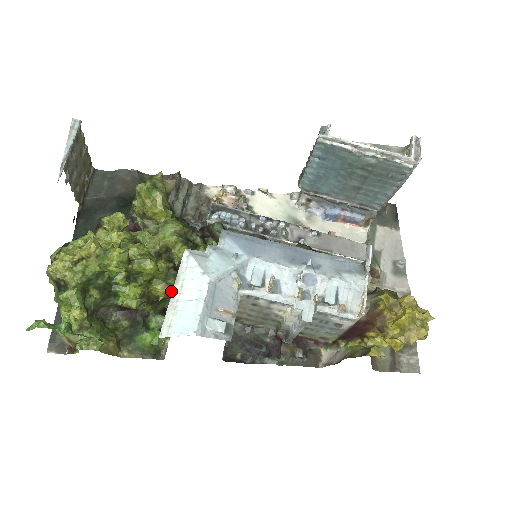
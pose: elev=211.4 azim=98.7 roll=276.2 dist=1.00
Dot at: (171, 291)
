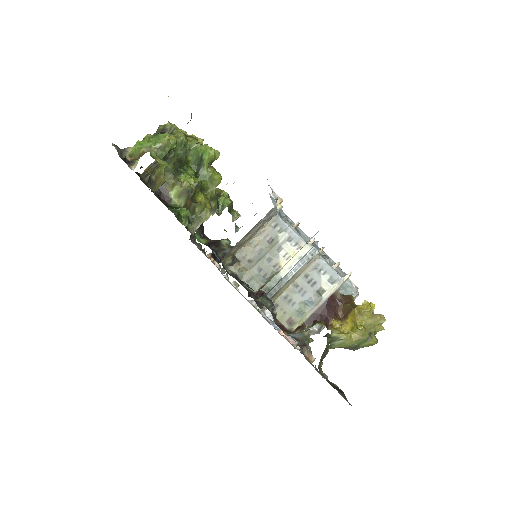
Dot at: (208, 208)
